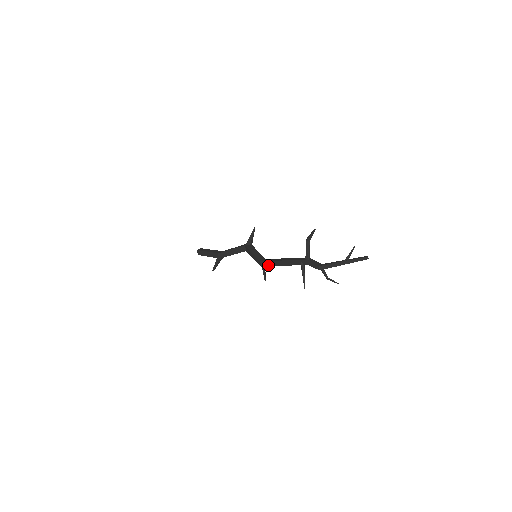
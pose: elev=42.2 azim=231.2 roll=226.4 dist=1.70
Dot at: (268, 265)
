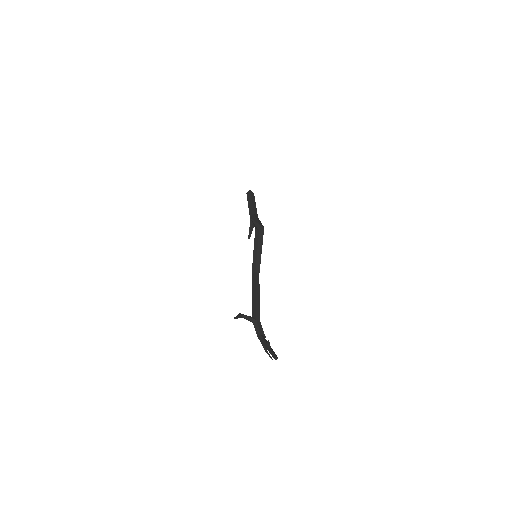
Dot at: occluded
